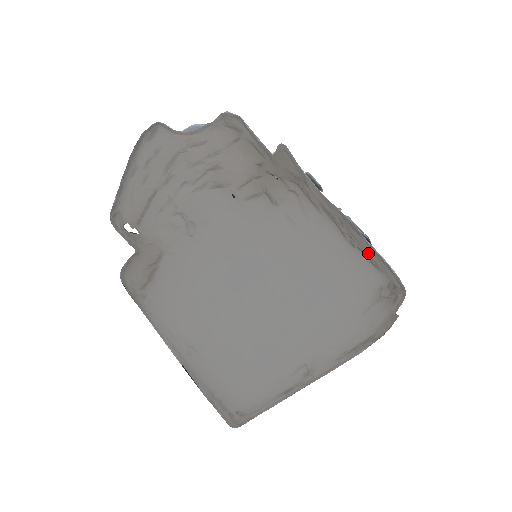
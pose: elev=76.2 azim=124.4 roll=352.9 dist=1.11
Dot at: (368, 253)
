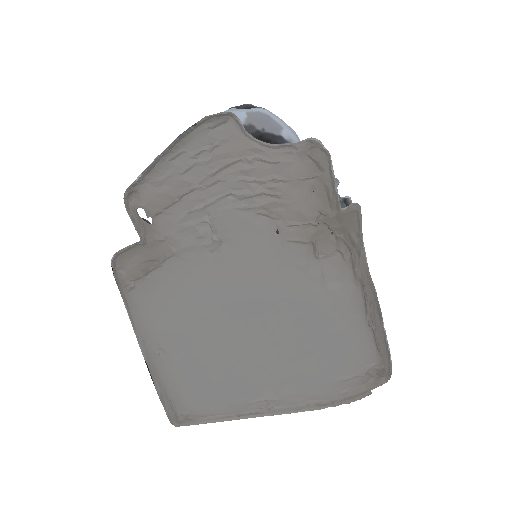
Dot at: (378, 336)
